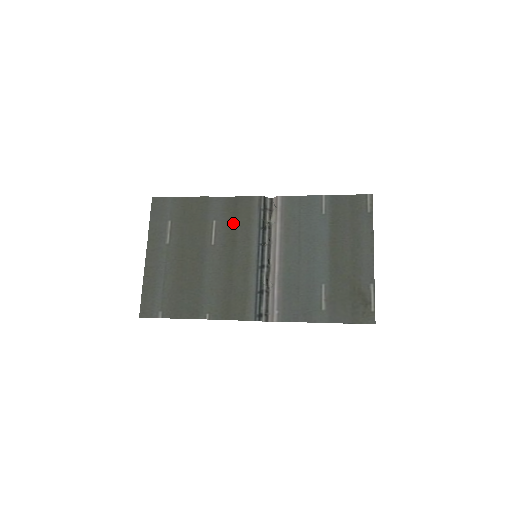
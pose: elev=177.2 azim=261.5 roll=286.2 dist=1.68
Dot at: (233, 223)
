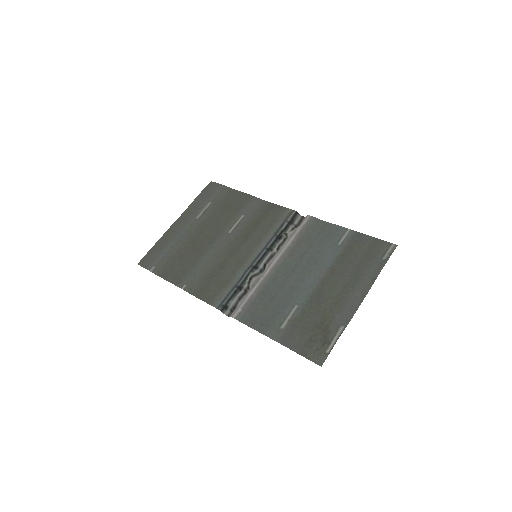
Dot at: (256, 223)
